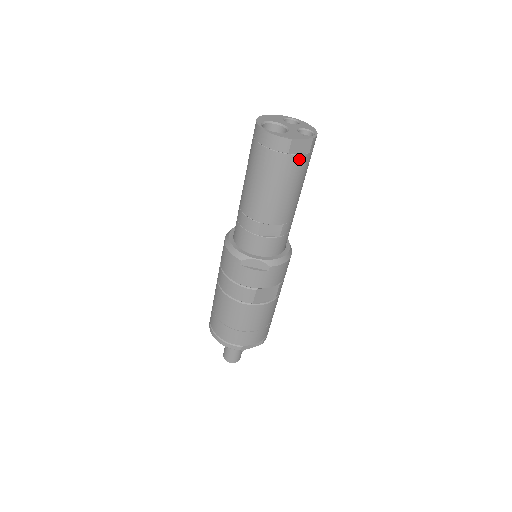
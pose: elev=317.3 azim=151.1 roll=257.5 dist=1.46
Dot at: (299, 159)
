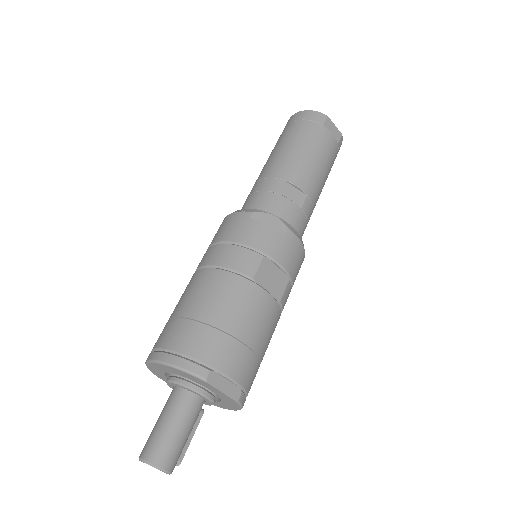
Dot at: (331, 138)
